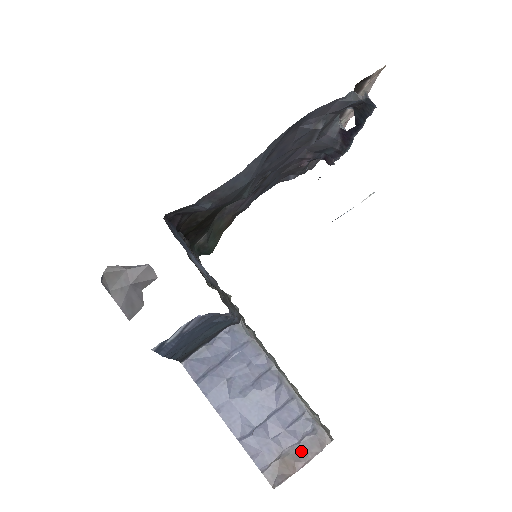
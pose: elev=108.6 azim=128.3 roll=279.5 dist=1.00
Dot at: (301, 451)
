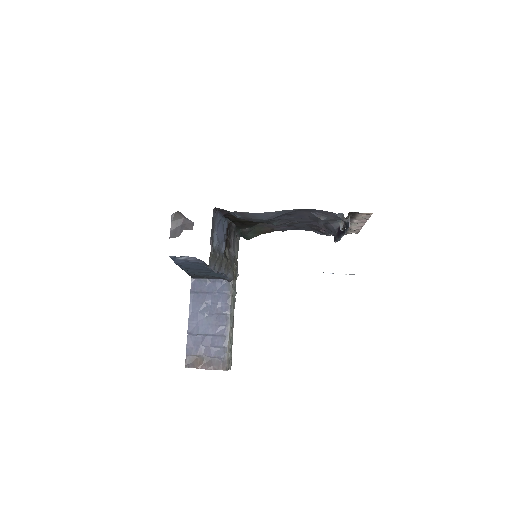
Dot at: (210, 362)
